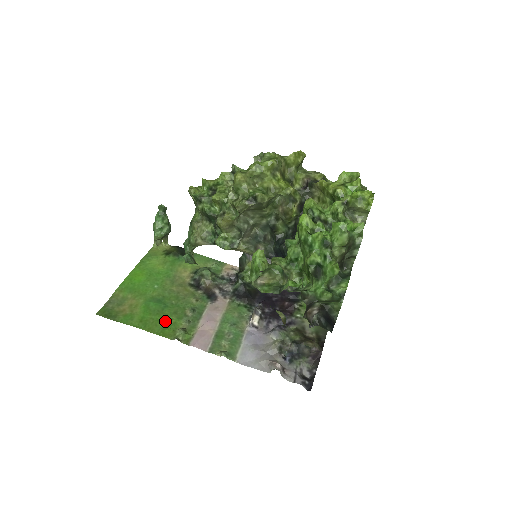
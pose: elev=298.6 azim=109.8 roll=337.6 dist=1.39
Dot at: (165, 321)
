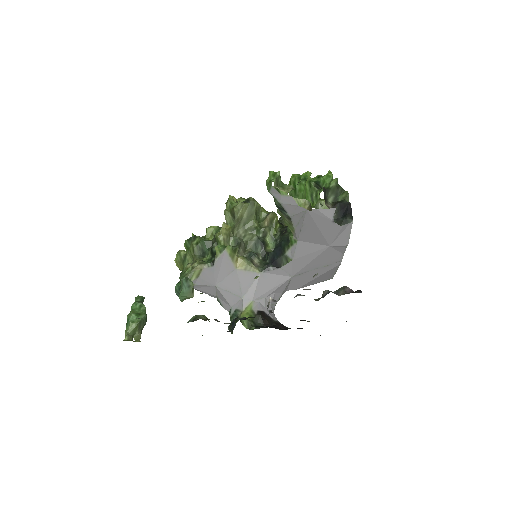
Dot at: occluded
